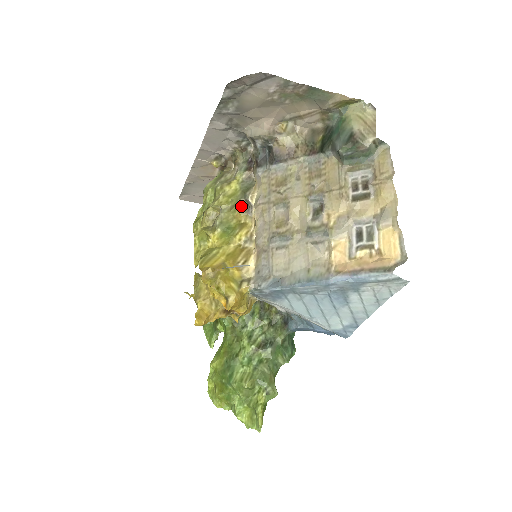
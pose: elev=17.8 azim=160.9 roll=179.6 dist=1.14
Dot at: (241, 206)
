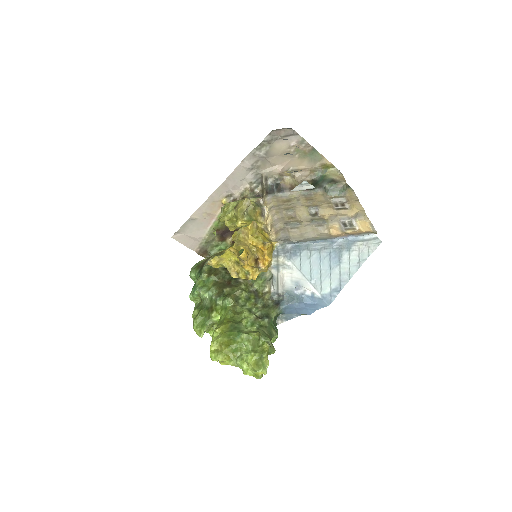
Dot at: (258, 211)
